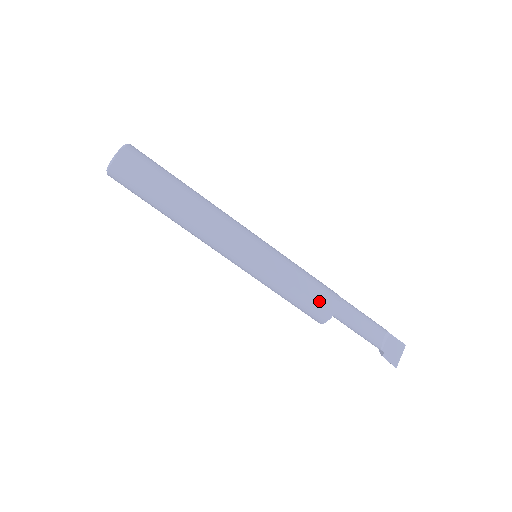
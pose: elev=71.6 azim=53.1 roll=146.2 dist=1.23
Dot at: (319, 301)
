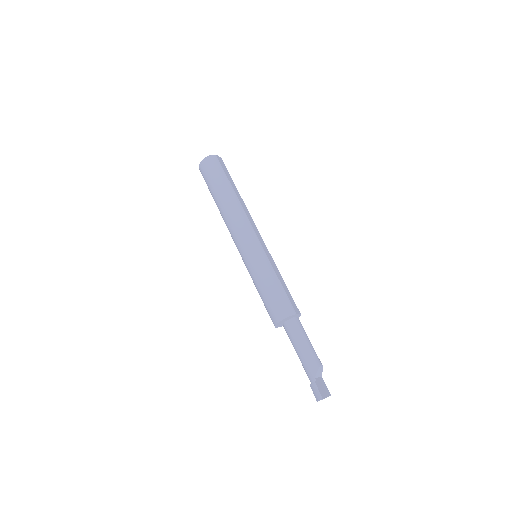
Dot at: (290, 299)
